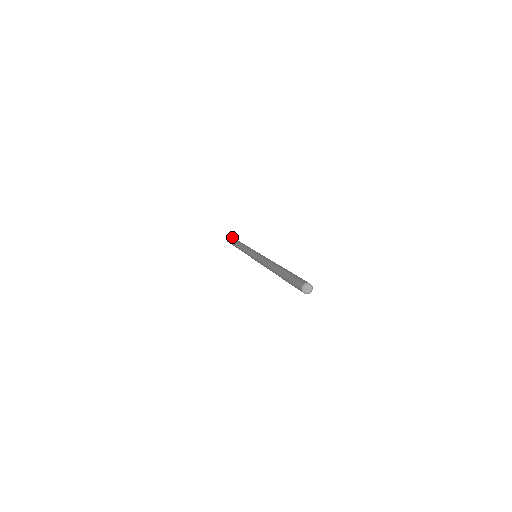
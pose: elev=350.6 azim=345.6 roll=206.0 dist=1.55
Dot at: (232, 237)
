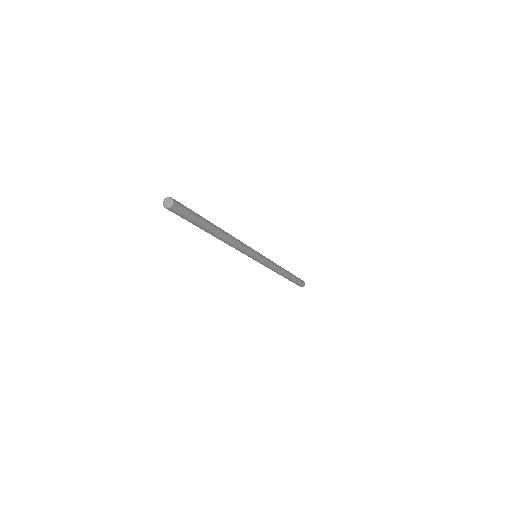
Dot at: occluded
